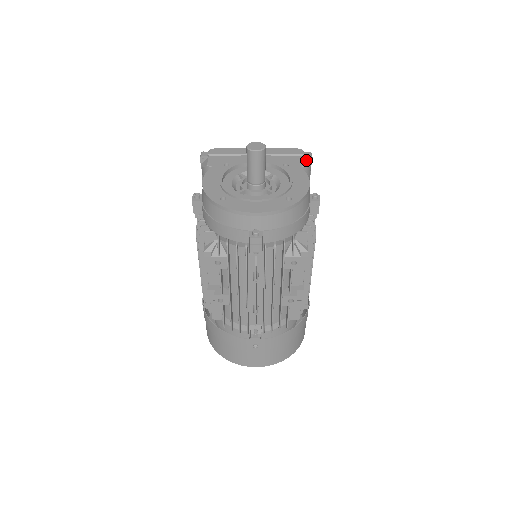
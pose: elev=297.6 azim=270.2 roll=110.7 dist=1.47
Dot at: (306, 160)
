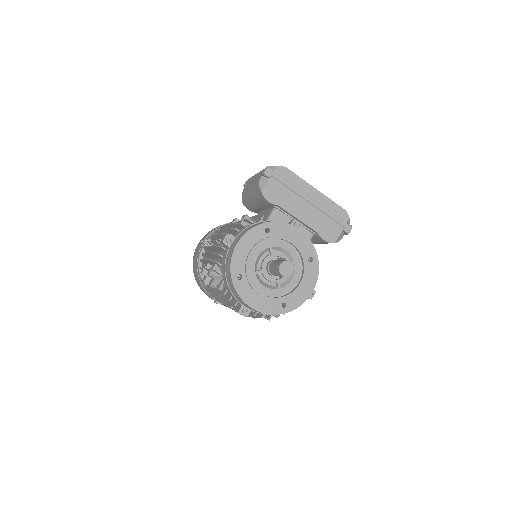
Dot at: (342, 233)
